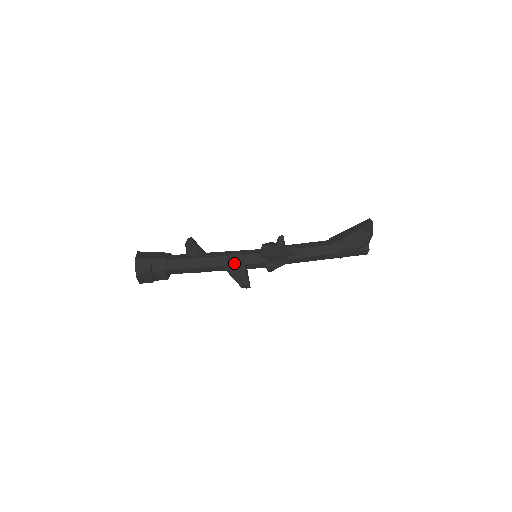
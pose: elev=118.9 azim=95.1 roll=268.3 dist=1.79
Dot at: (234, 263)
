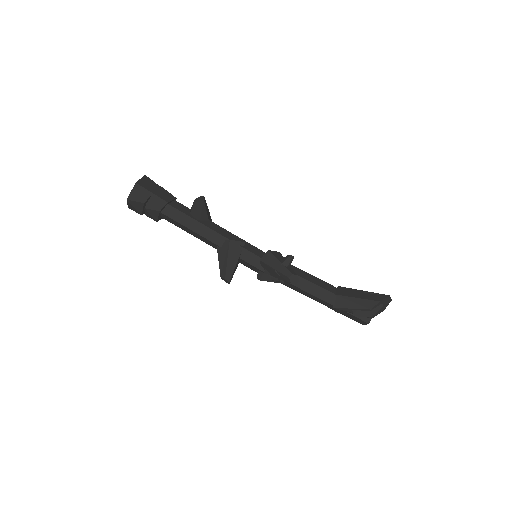
Dot at: (229, 250)
